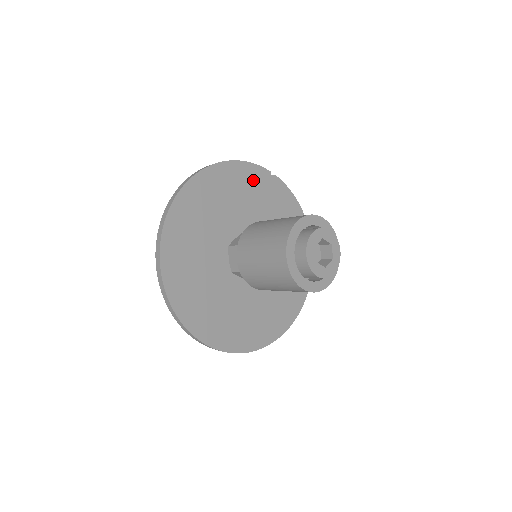
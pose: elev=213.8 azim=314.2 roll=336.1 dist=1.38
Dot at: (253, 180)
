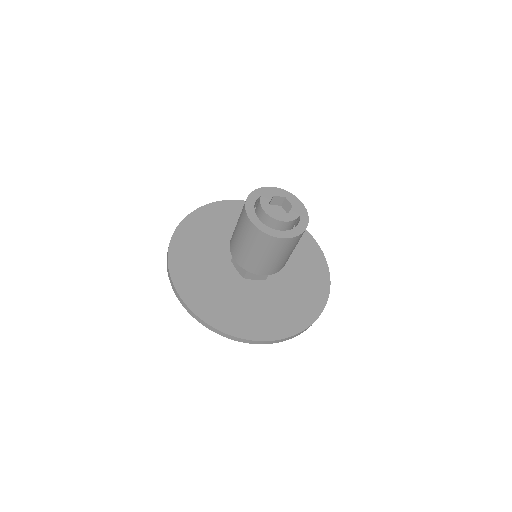
Dot at: (230, 211)
